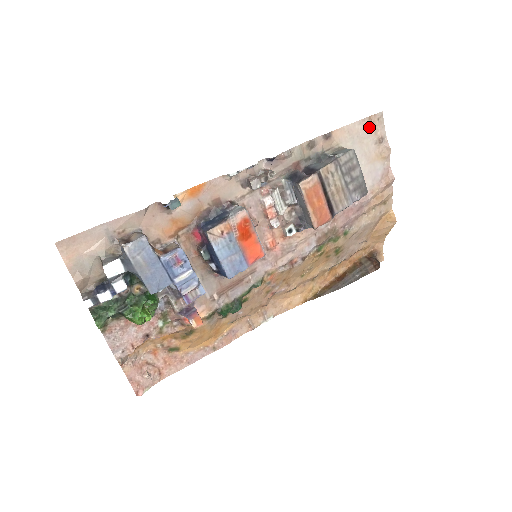
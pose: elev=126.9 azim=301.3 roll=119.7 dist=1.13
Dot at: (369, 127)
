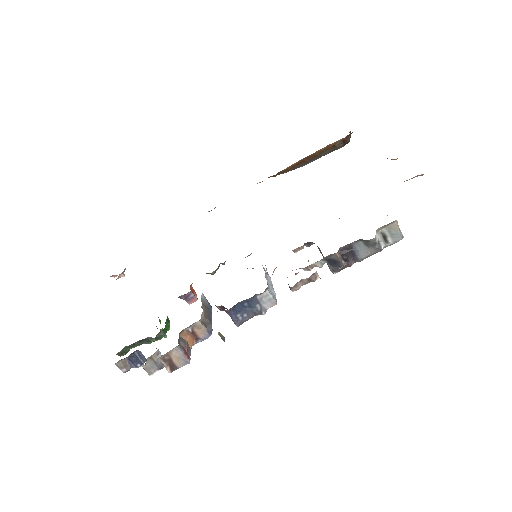
Dot at: occluded
